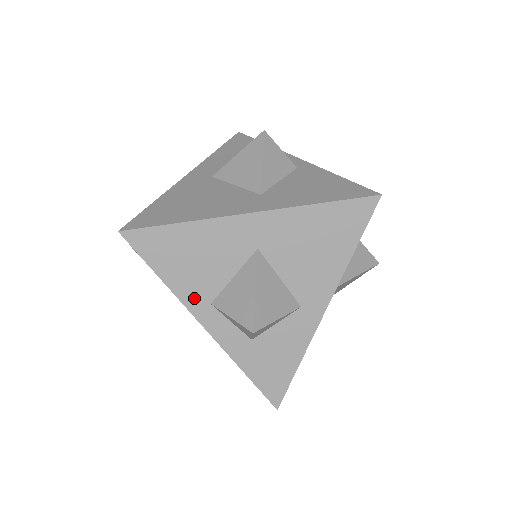
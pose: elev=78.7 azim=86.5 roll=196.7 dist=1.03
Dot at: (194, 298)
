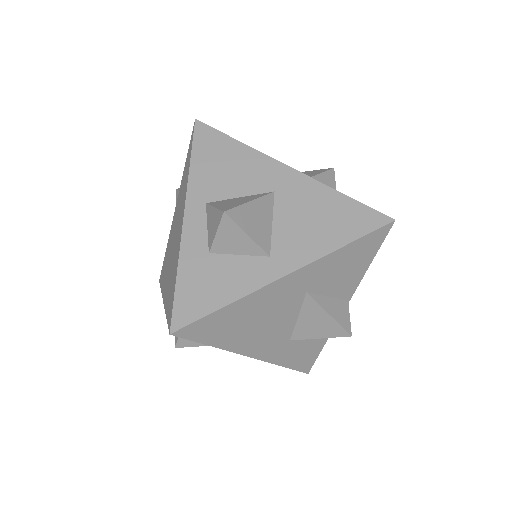
Dot at: (199, 191)
